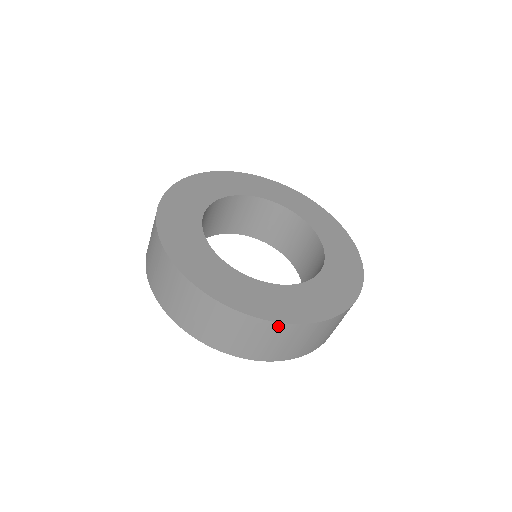
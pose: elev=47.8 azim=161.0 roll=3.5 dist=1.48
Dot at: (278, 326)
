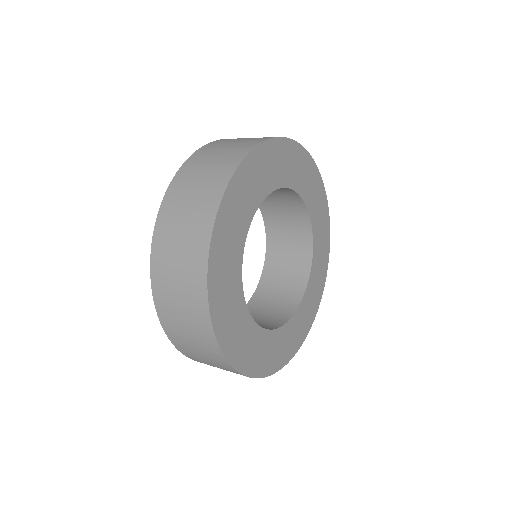
Dot at: occluded
